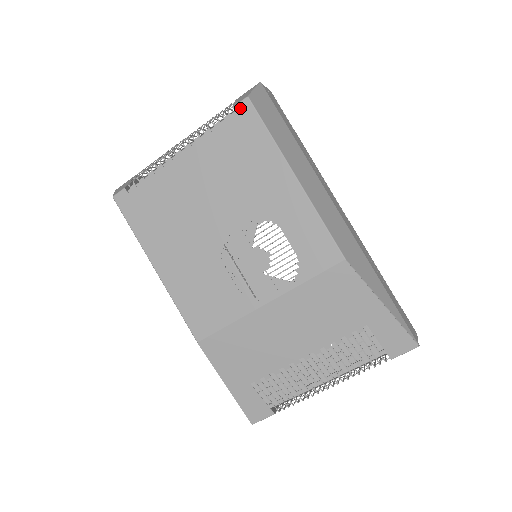
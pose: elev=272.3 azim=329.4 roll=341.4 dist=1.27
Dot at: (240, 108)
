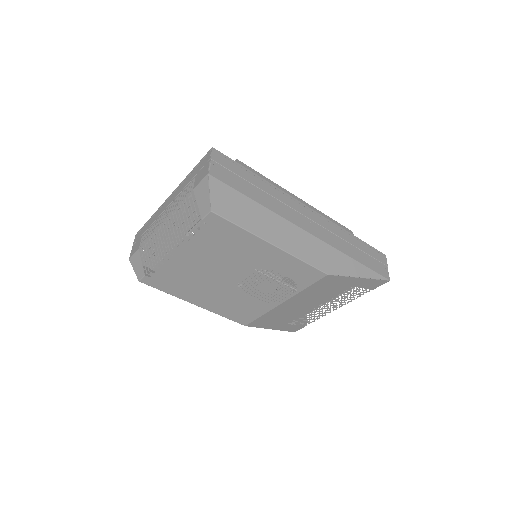
Dot at: (208, 219)
